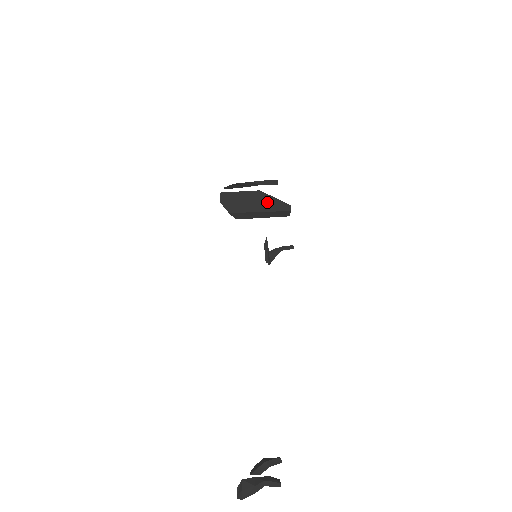
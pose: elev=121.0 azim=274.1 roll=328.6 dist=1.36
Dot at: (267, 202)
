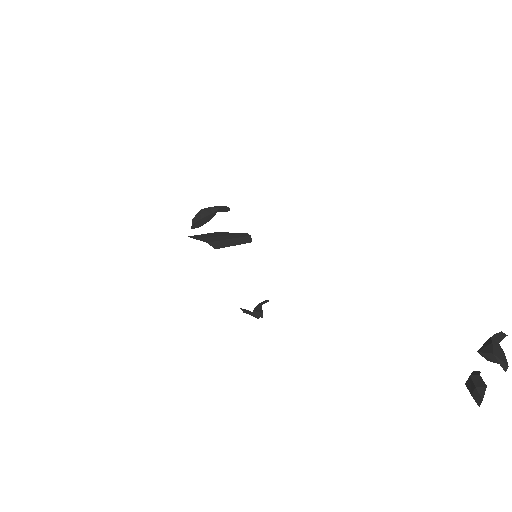
Dot at: (229, 234)
